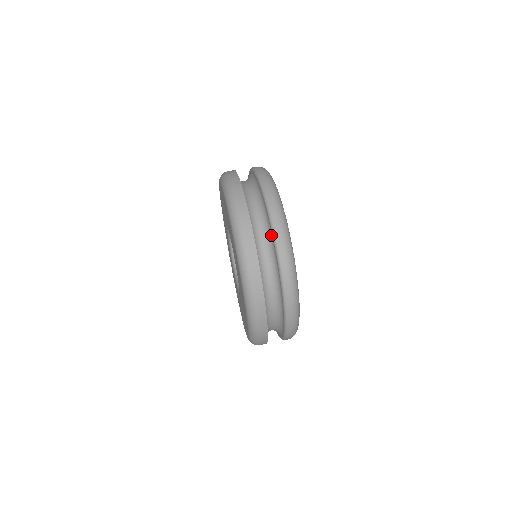
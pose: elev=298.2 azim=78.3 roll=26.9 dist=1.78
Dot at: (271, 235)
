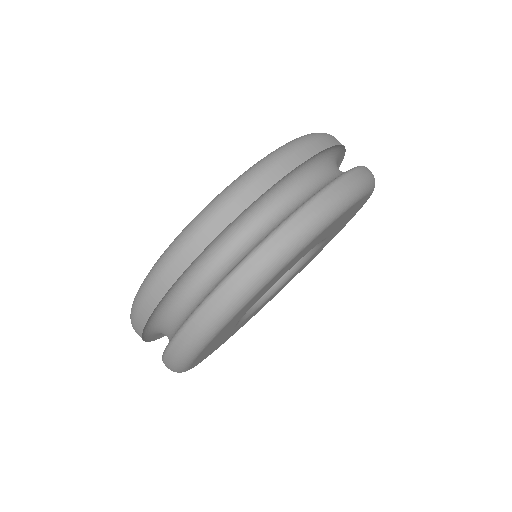
Dot at: (220, 282)
